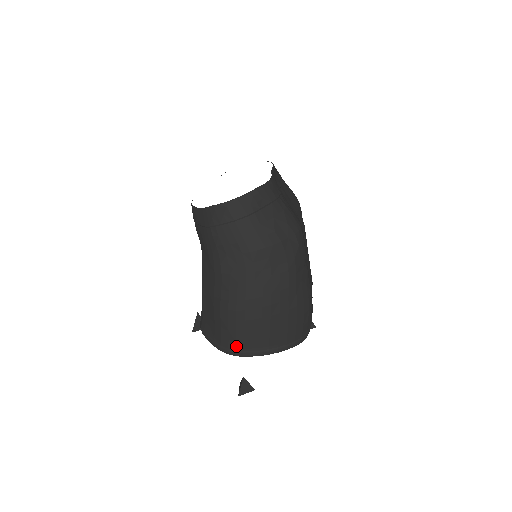
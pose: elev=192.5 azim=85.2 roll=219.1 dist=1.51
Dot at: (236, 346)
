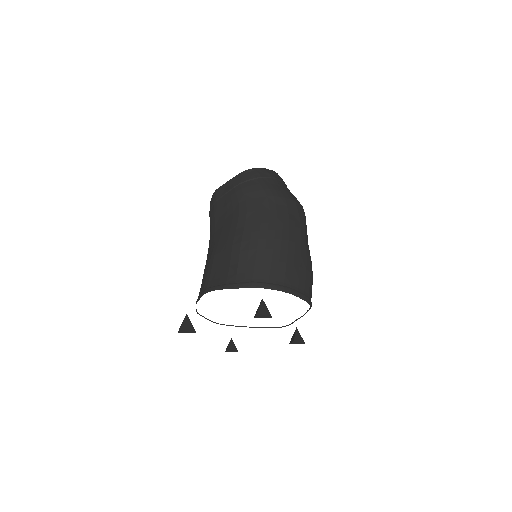
Dot at: (253, 276)
